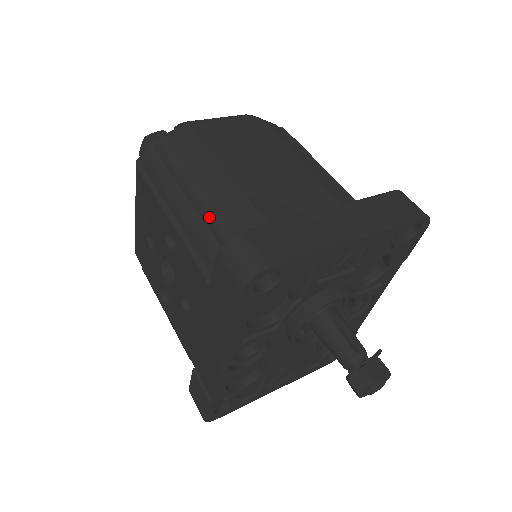
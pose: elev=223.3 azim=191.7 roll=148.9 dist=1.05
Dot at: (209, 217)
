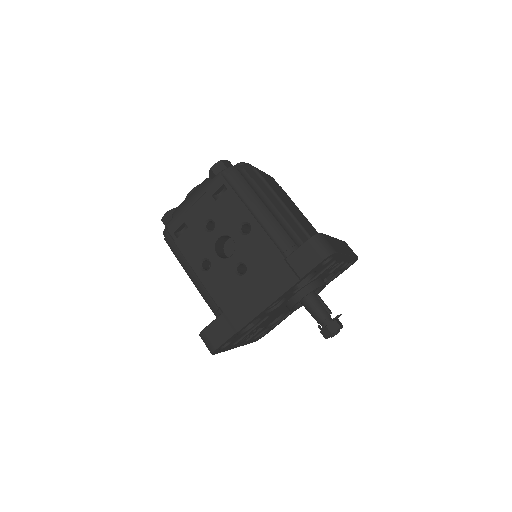
Dot at: (279, 221)
